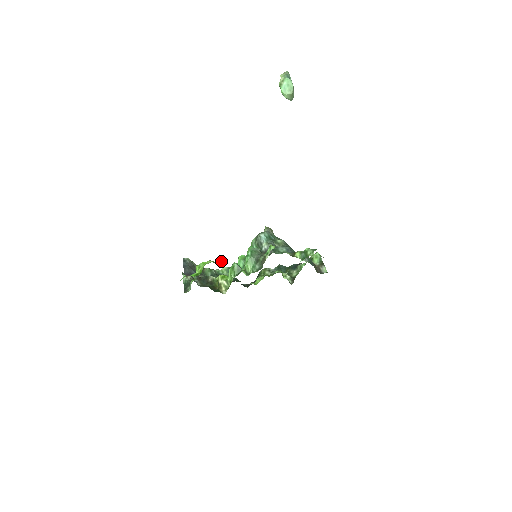
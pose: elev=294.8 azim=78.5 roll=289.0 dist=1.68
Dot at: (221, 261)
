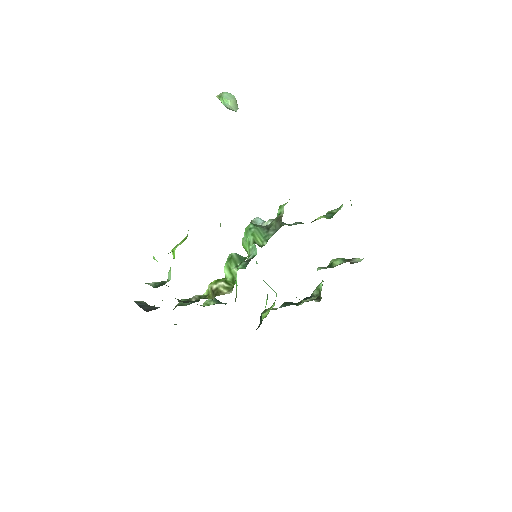
Dot at: occluded
